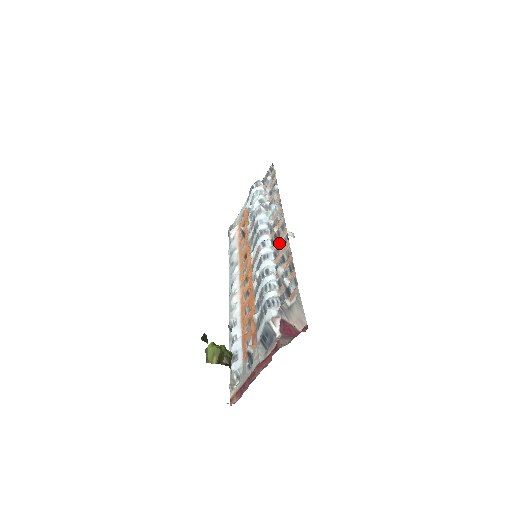
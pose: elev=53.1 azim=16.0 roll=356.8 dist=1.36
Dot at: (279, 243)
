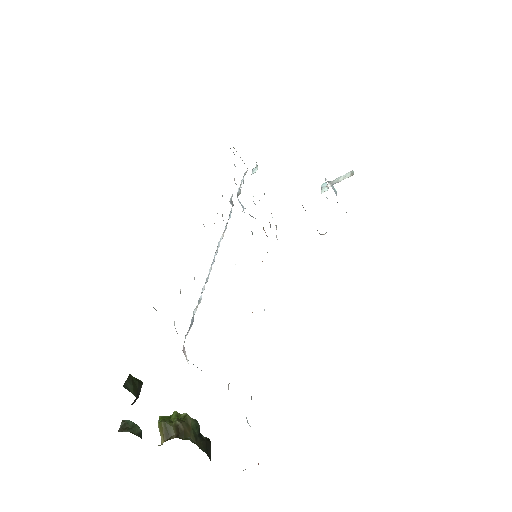
Dot at: occluded
